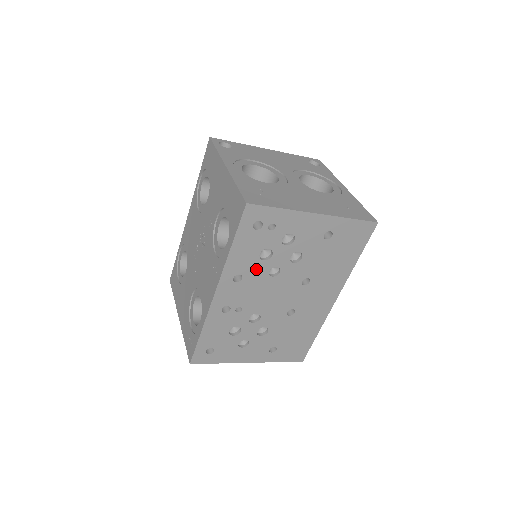
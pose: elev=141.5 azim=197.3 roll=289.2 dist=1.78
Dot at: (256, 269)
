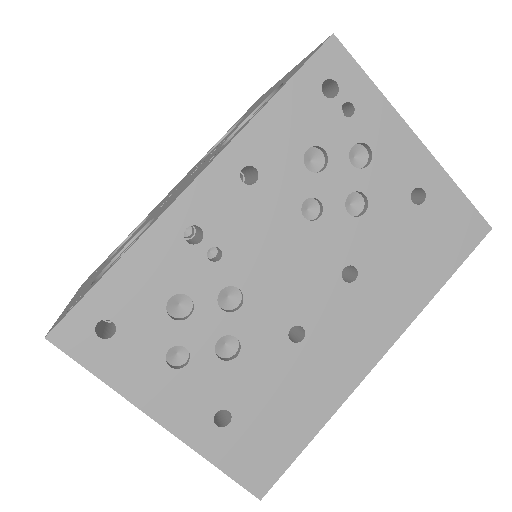
Dot at: (287, 179)
